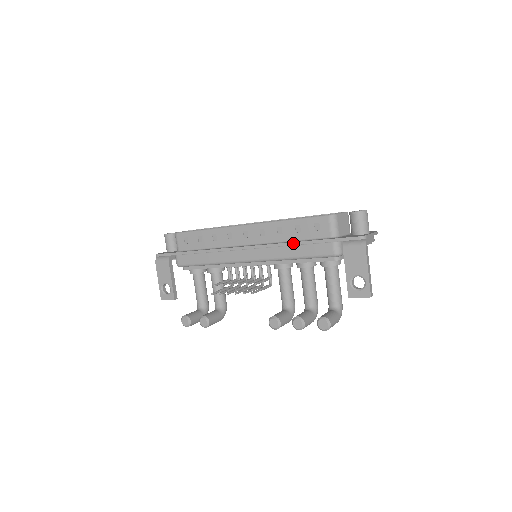
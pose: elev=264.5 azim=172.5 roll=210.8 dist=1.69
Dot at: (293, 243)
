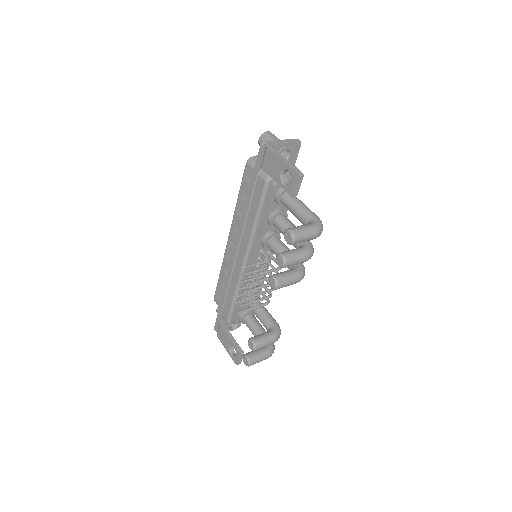
Dot at: (245, 209)
